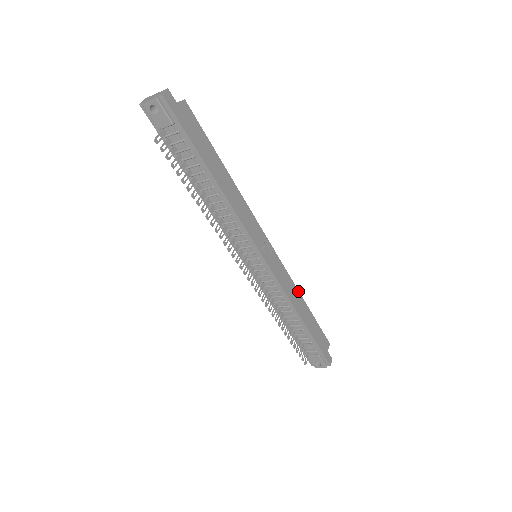
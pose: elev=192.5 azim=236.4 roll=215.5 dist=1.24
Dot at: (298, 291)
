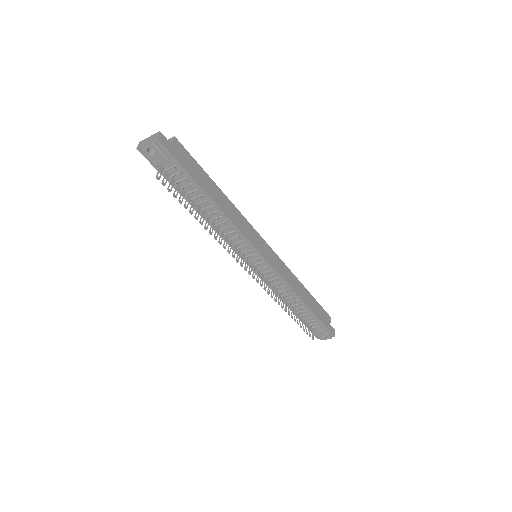
Dot at: (296, 278)
